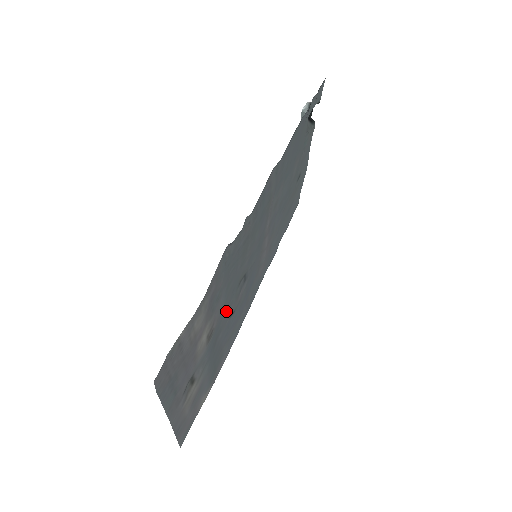
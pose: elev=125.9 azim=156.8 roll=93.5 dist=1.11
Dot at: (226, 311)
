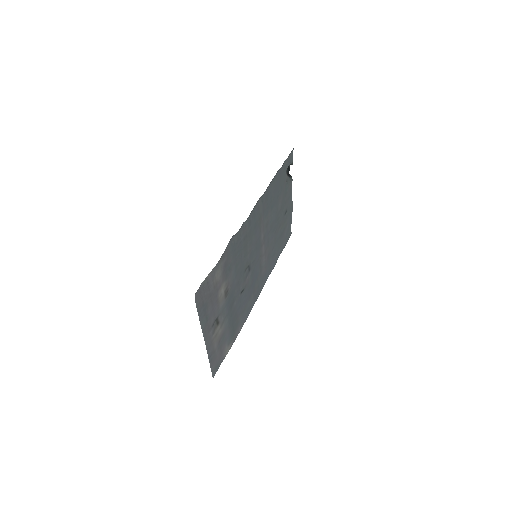
Dot at: (237, 286)
